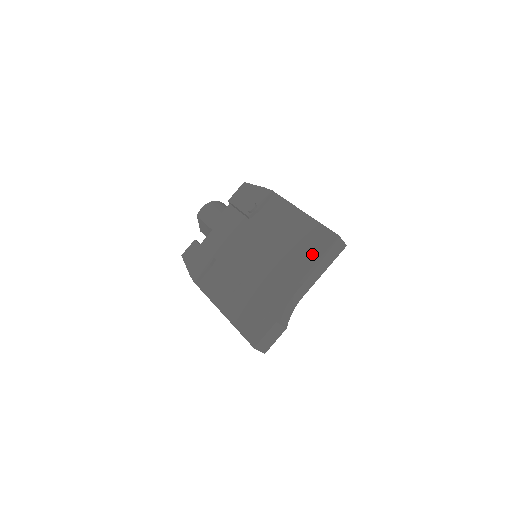
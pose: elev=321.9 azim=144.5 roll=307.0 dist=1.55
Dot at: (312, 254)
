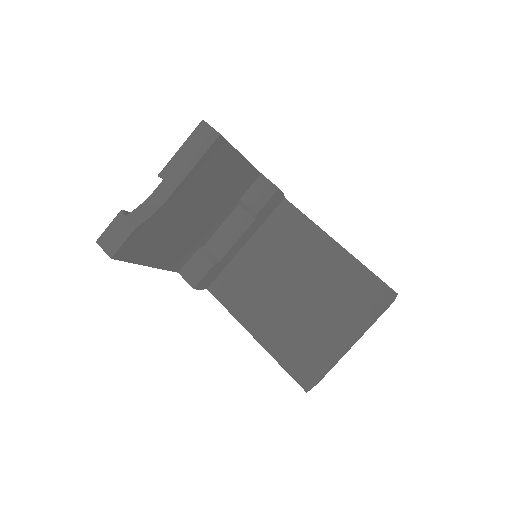
Dot at: occluded
